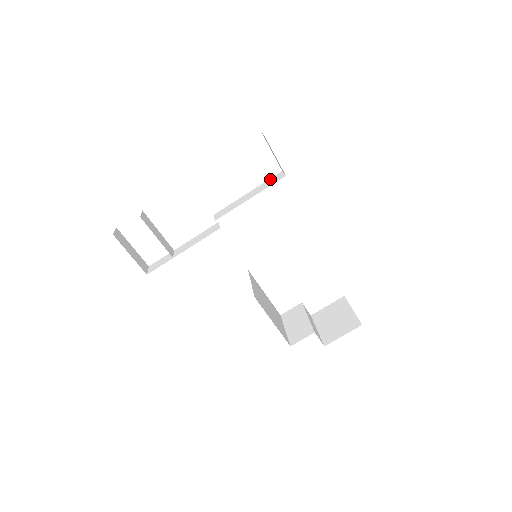
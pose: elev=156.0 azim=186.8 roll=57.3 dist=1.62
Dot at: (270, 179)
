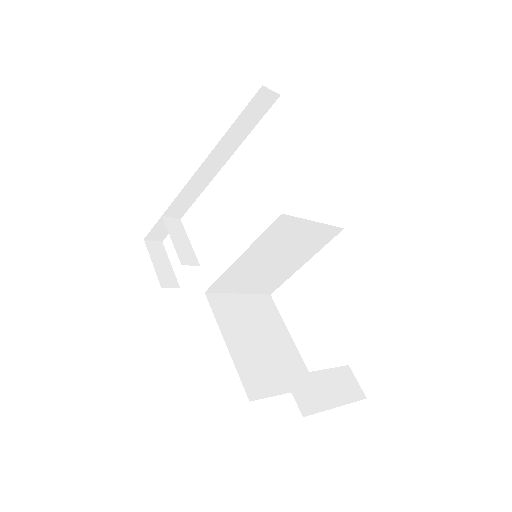
Dot at: occluded
